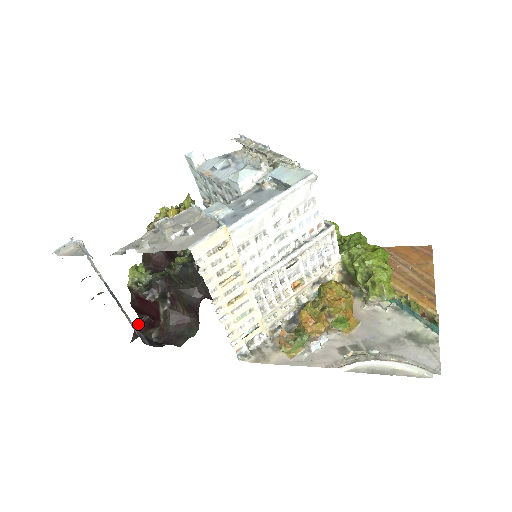
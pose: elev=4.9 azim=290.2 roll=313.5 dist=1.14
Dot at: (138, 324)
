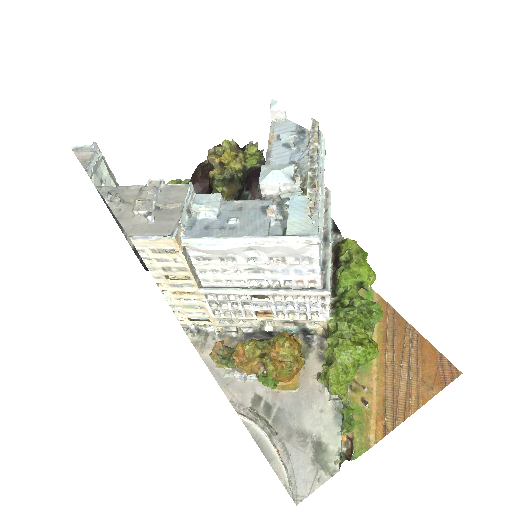
Dot at: occluded
